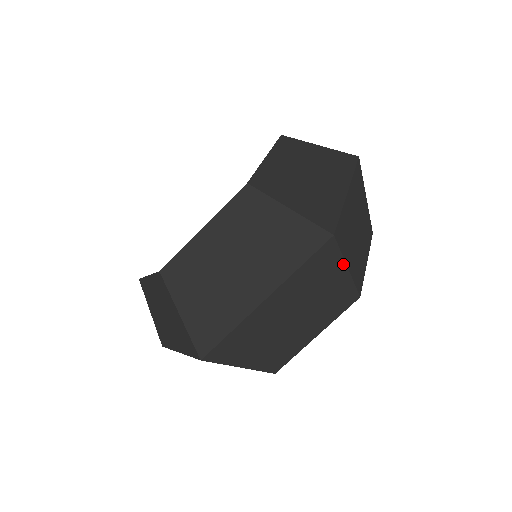
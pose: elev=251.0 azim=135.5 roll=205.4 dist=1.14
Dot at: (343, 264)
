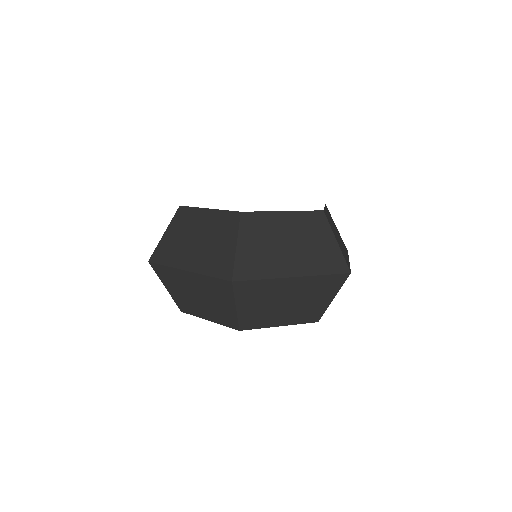
Dot at: (234, 302)
